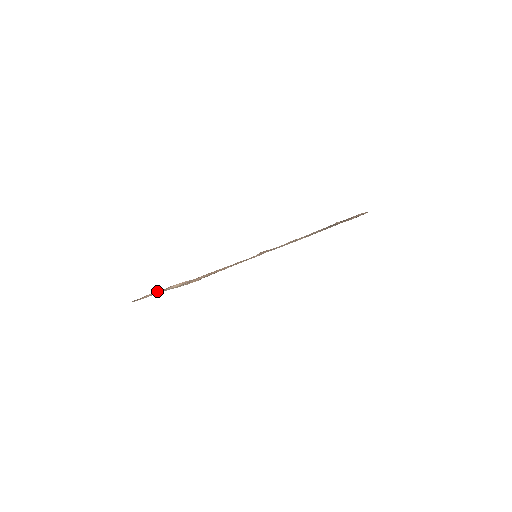
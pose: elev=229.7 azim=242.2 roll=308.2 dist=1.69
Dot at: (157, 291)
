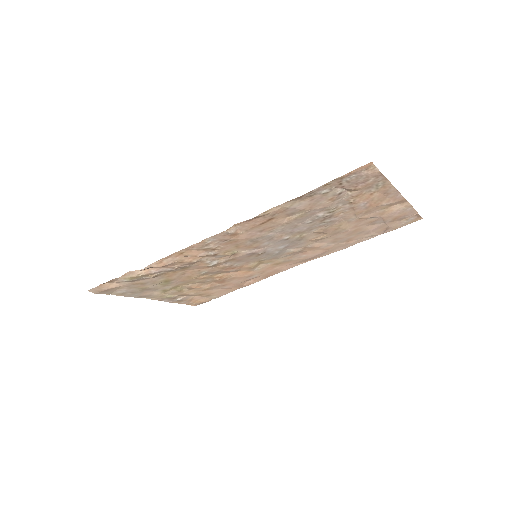
Dot at: (118, 278)
